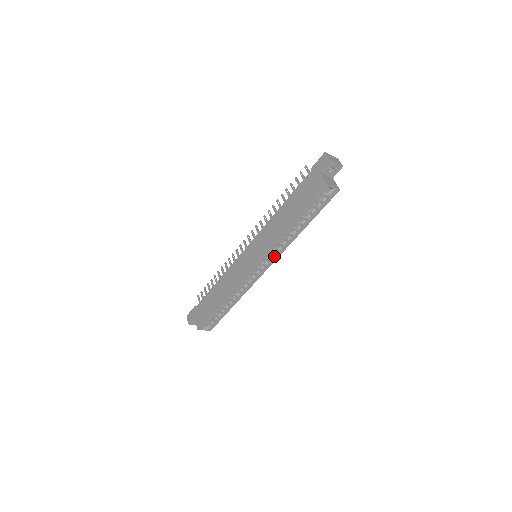
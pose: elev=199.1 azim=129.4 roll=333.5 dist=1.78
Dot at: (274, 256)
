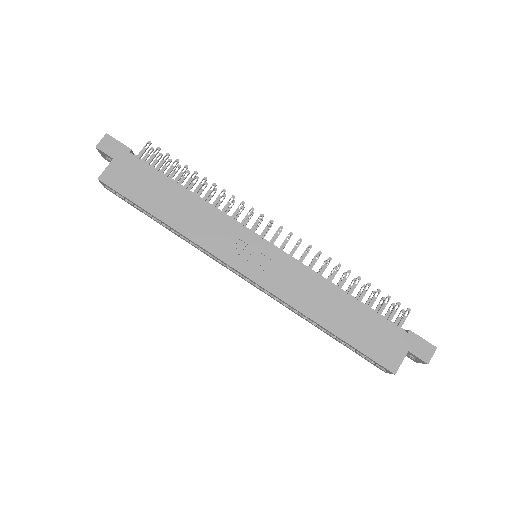
Dot at: occluded
